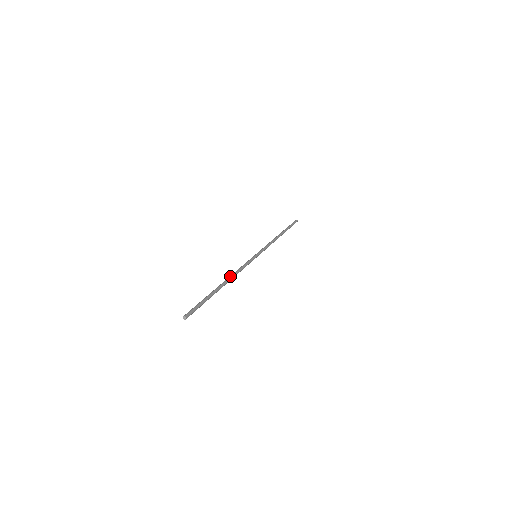
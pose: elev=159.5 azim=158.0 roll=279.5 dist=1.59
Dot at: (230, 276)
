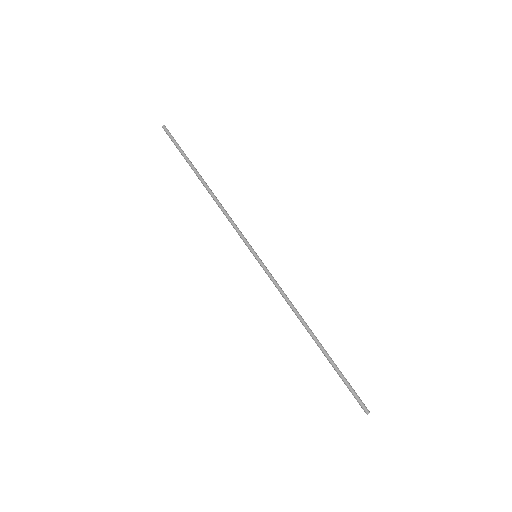
Dot at: (302, 320)
